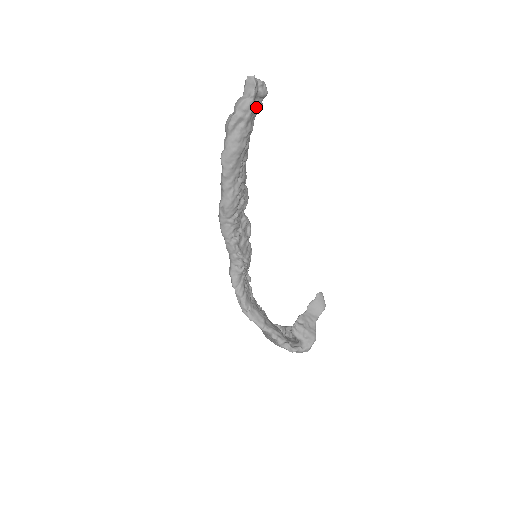
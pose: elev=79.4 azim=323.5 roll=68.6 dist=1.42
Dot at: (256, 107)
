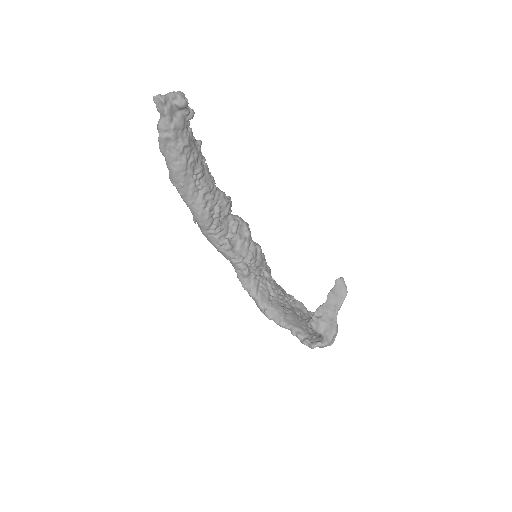
Dot at: (178, 121)
